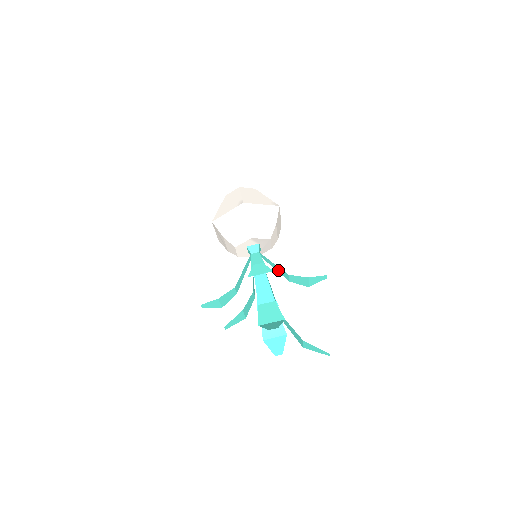
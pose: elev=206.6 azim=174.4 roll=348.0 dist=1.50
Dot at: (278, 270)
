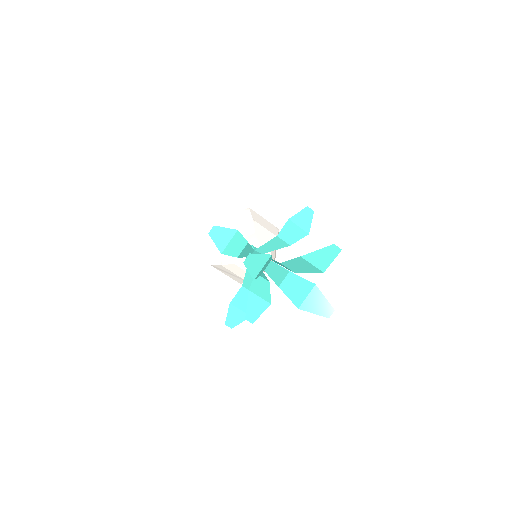
Dot at: (275, 246)
